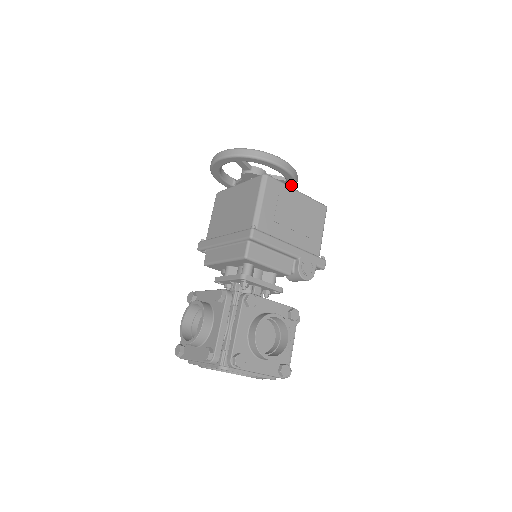
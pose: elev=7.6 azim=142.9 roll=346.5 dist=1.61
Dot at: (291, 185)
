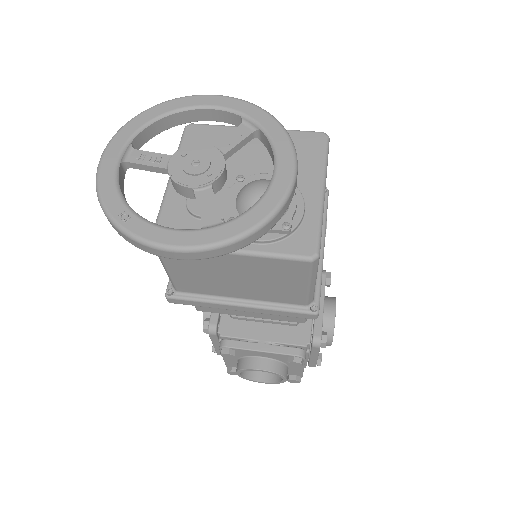
Dot at: occluded
